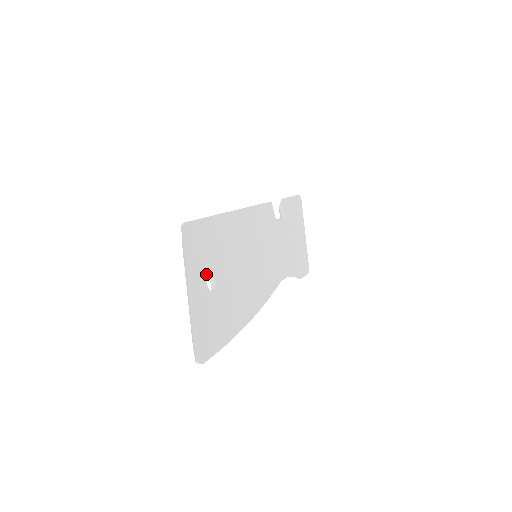
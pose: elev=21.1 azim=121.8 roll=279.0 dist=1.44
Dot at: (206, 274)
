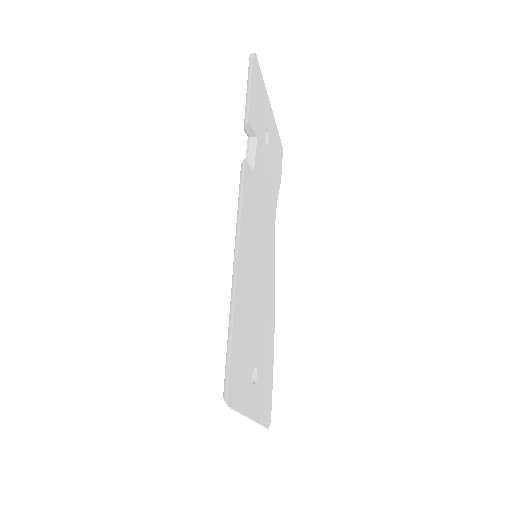
Dot at: (250, 381)
